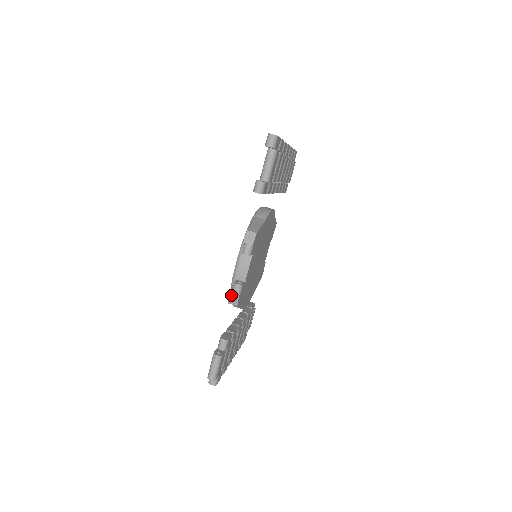
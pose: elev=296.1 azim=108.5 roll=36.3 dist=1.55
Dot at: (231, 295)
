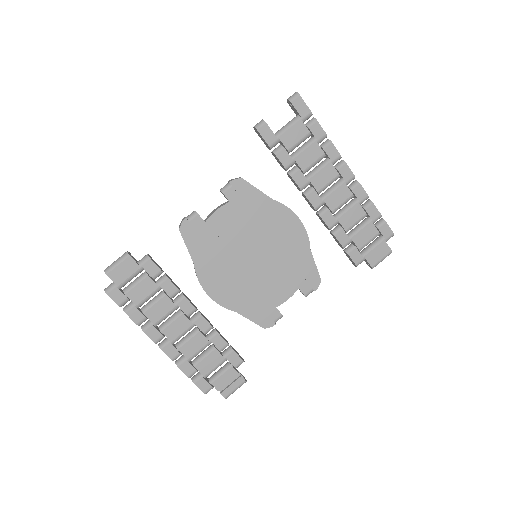
Dot at: (184, 218)
